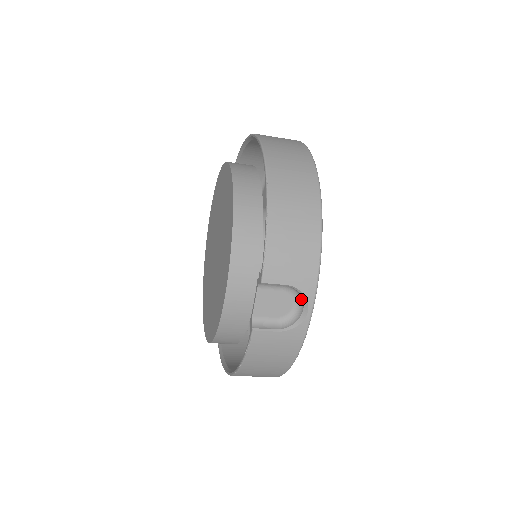
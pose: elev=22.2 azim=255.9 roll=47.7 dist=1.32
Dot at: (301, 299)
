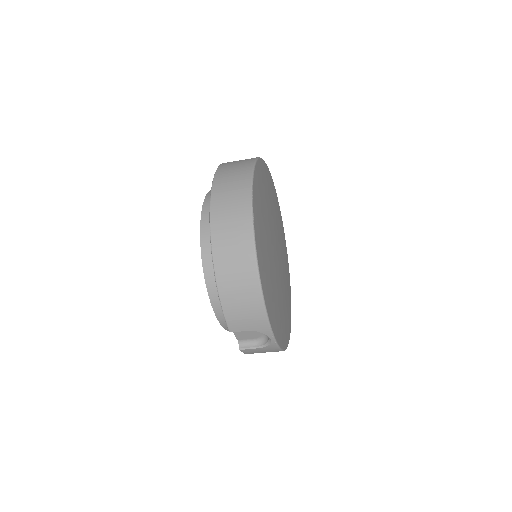
Dot at: occluded
